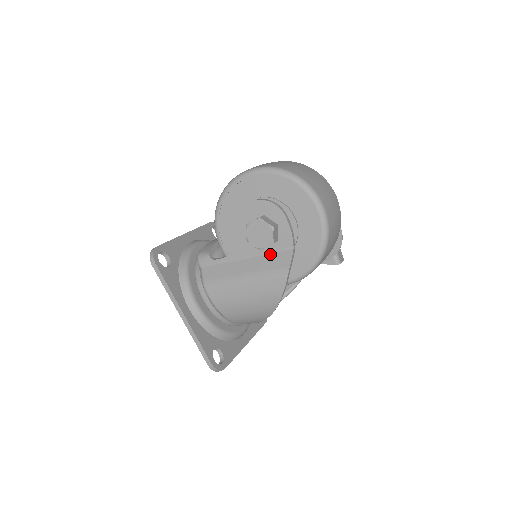
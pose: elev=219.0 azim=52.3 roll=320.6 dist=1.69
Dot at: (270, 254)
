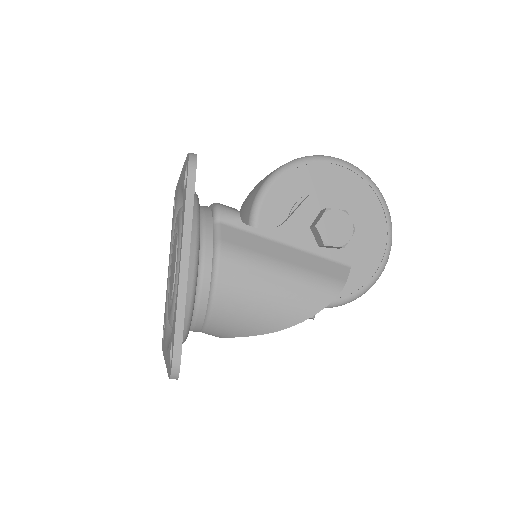
Dot at: (322, 258)
